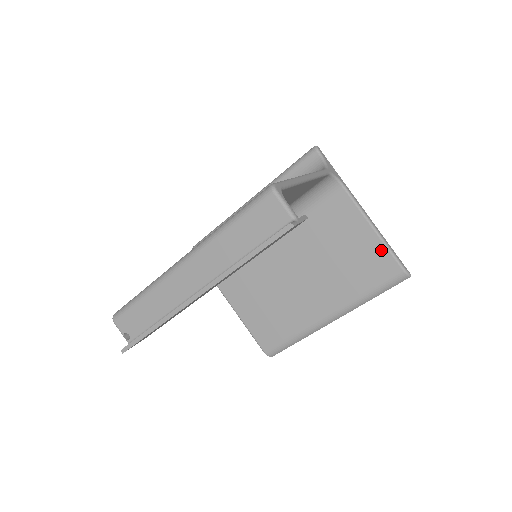
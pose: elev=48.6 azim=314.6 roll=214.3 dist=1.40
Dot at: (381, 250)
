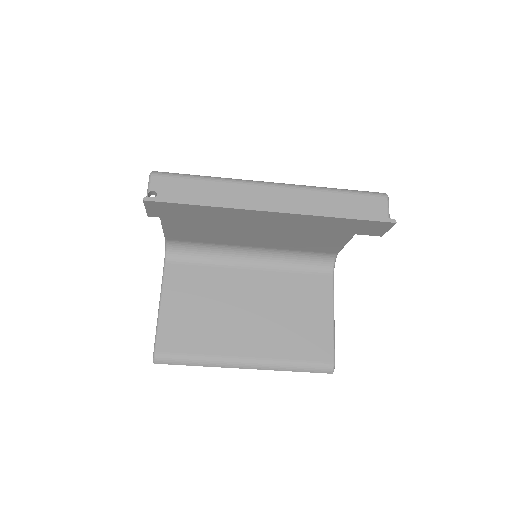
Dot at: (328, 336)
